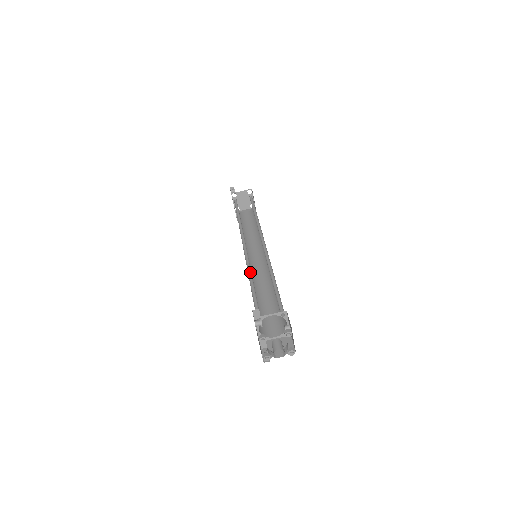
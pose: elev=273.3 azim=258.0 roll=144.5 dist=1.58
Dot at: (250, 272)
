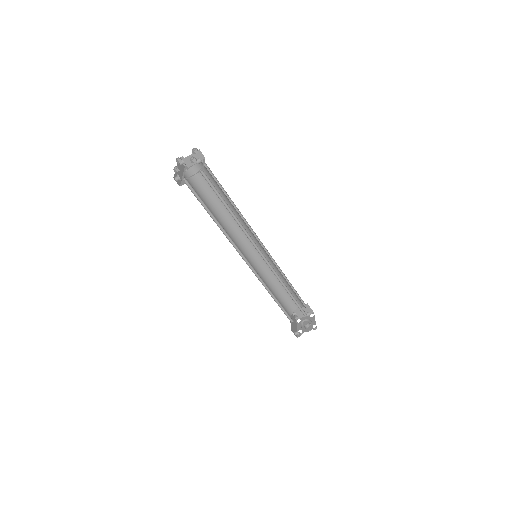
Dot at: (266, 286)
